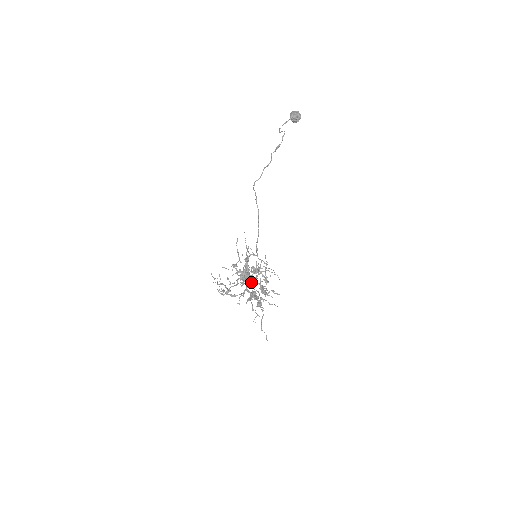
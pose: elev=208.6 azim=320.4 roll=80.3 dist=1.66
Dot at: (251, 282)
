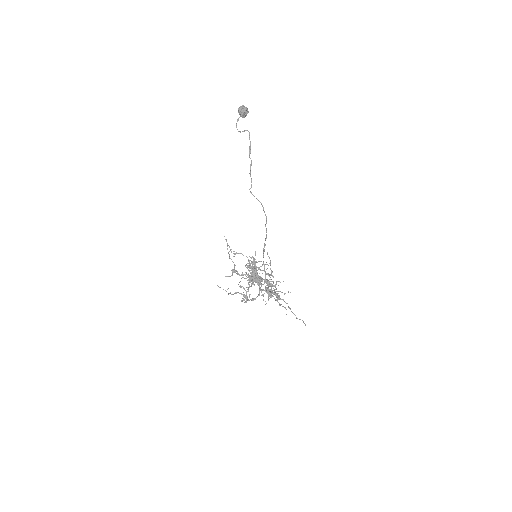
Dot at: (262, 281)
